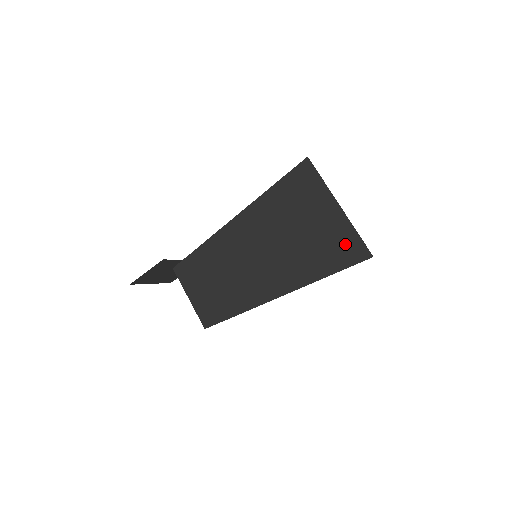
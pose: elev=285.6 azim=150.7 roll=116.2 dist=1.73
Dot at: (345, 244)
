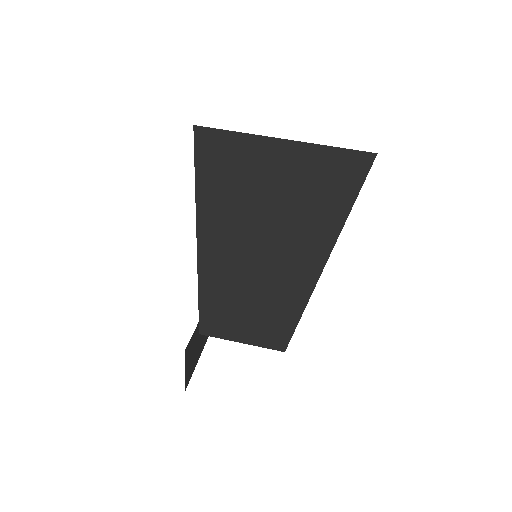
Dot at: (332, 170)
